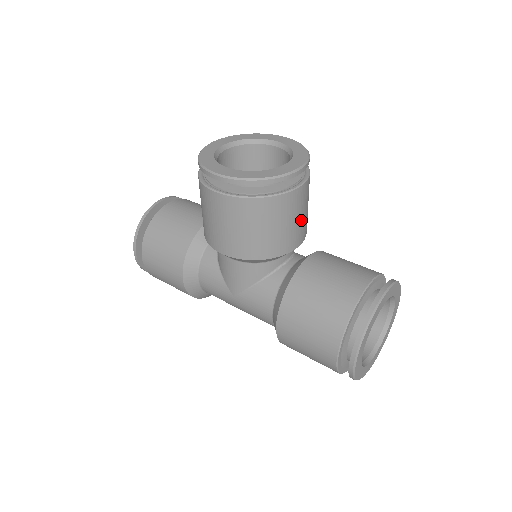
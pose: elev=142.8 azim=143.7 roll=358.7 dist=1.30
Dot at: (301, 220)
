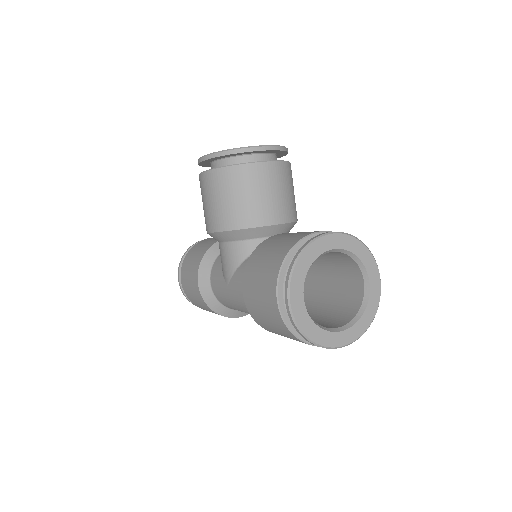
Dot at: (274, 197)
